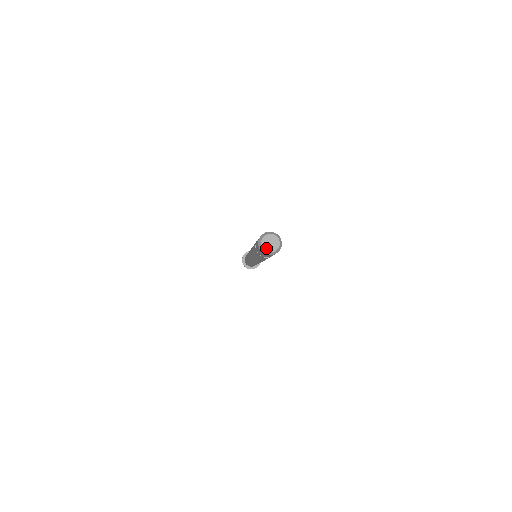
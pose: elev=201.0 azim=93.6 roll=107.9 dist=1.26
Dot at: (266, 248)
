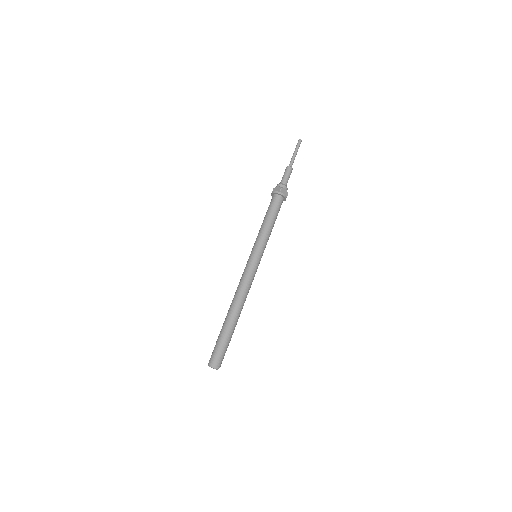
Dot at: occluded
